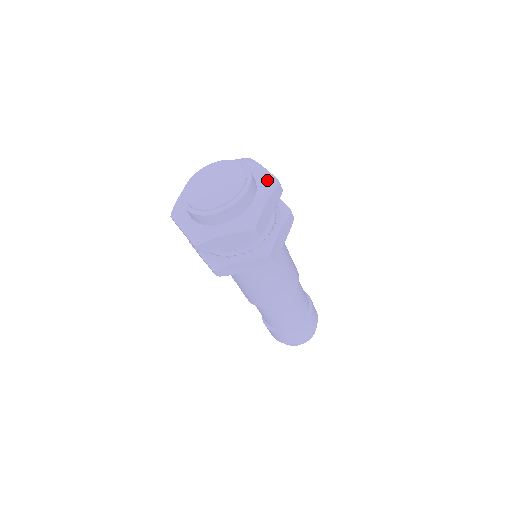
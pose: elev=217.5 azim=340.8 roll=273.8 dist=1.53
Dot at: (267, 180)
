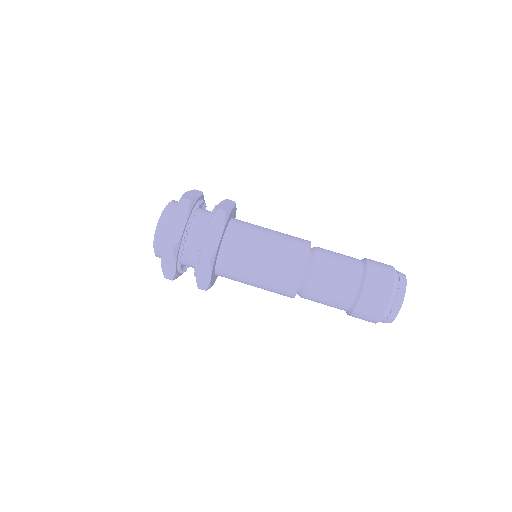
Dot at: occluded
